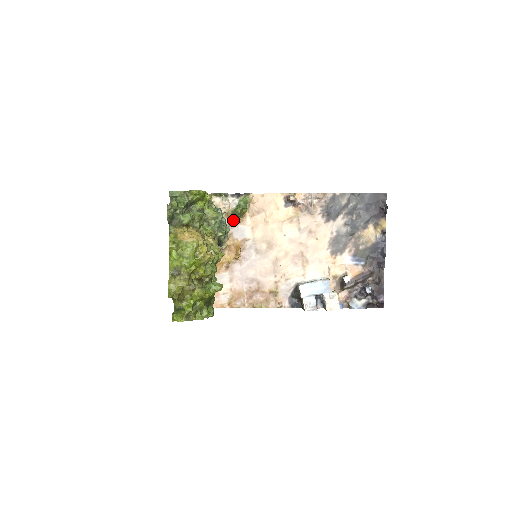
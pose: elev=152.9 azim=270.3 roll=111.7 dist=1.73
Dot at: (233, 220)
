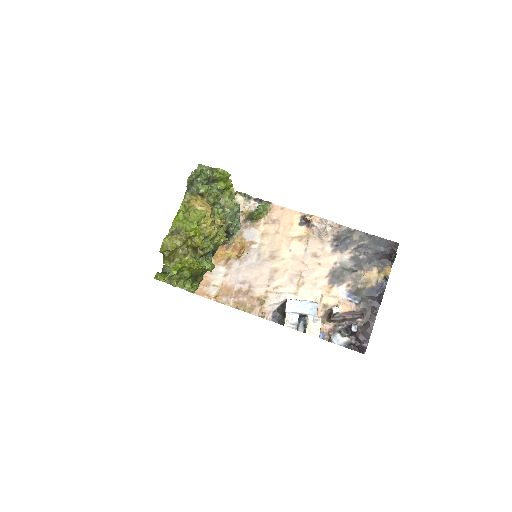
Dot at: (248, 221)
